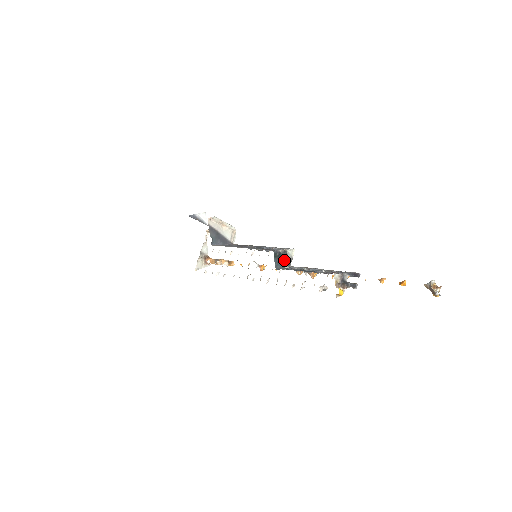
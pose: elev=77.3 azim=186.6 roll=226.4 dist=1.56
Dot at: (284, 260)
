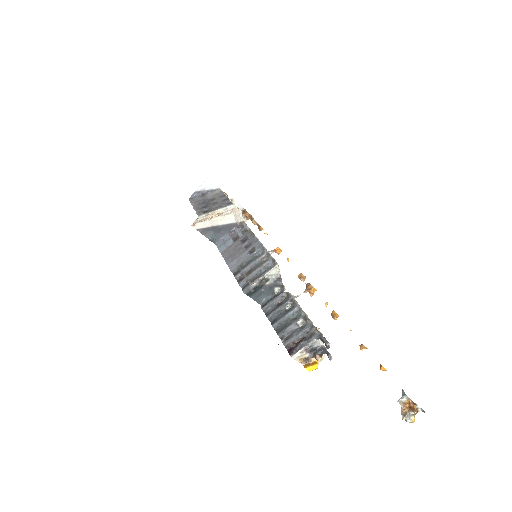
Dot at: (268, 287)
